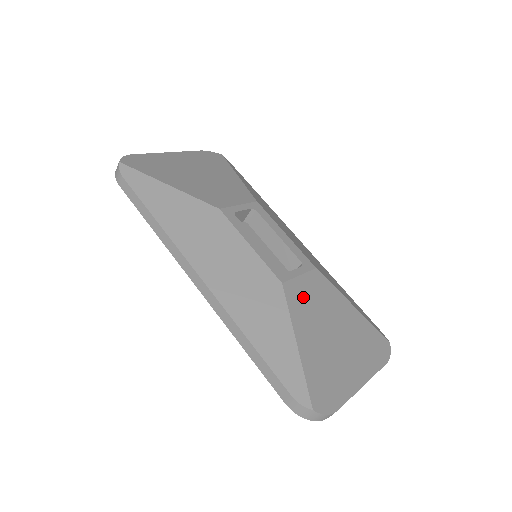
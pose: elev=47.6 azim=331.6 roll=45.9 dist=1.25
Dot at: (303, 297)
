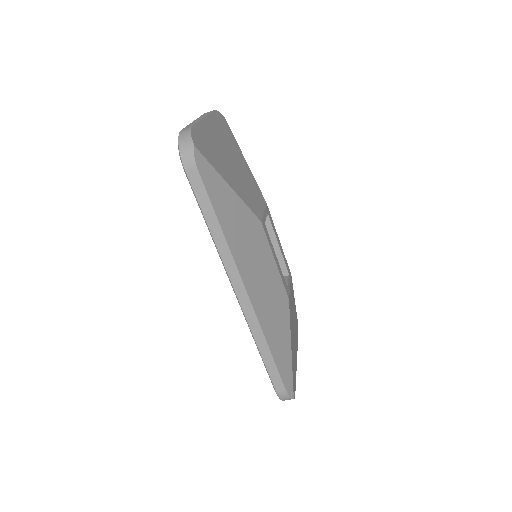
Dot at: occluded
